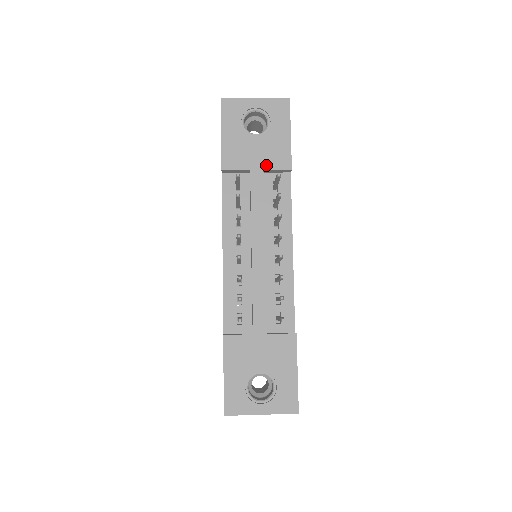
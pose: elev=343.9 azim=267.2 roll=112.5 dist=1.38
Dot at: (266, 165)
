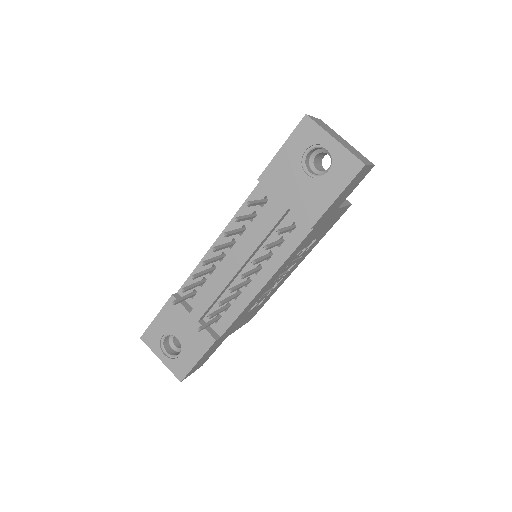
Dot at: (294, 207)
